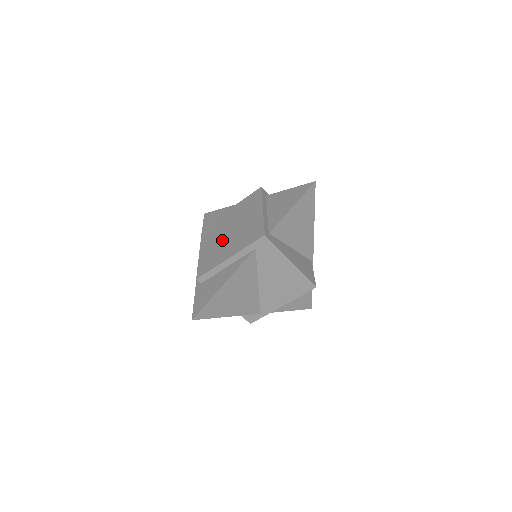
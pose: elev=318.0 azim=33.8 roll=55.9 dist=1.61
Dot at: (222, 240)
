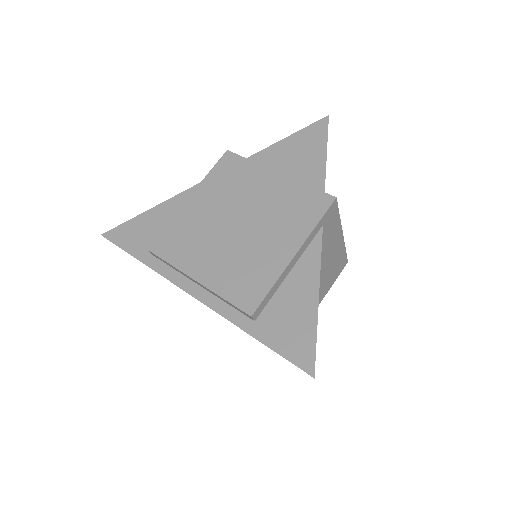
Dot at: (237, 241)
